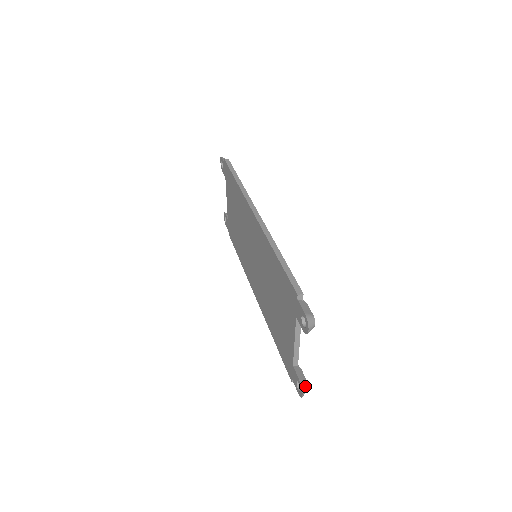
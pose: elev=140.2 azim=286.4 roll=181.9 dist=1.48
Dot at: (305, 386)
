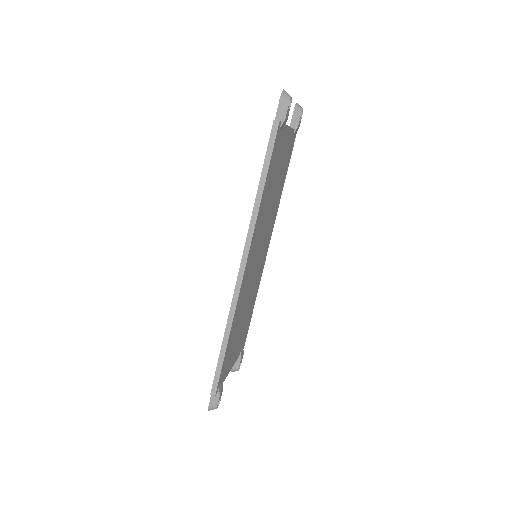
Dot at: occluded
